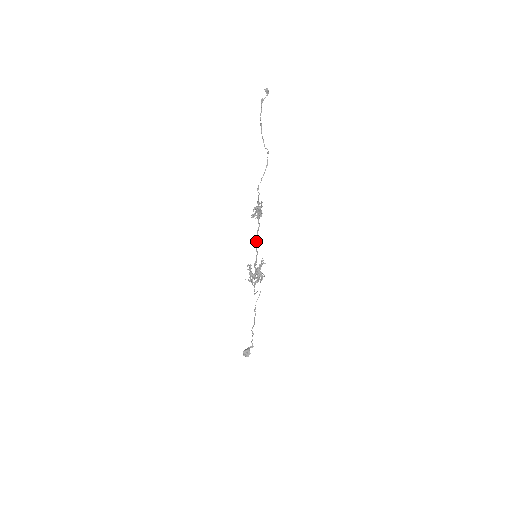
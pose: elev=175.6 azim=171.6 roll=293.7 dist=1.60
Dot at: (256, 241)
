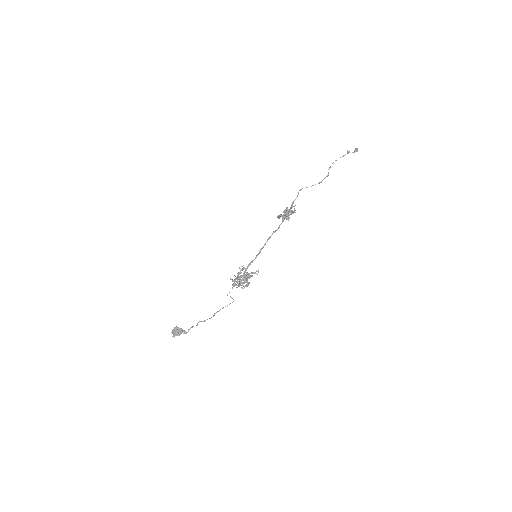
Dot at: occluded
